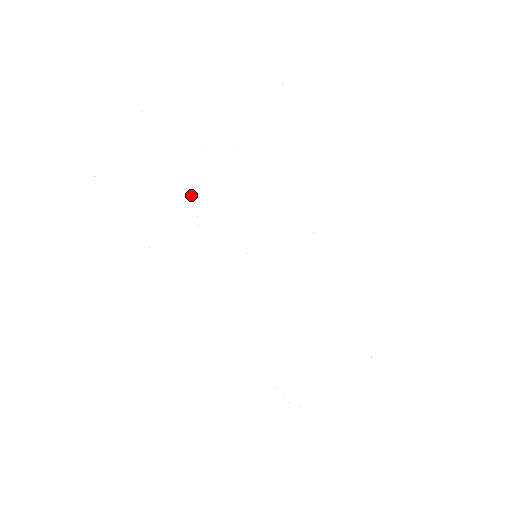
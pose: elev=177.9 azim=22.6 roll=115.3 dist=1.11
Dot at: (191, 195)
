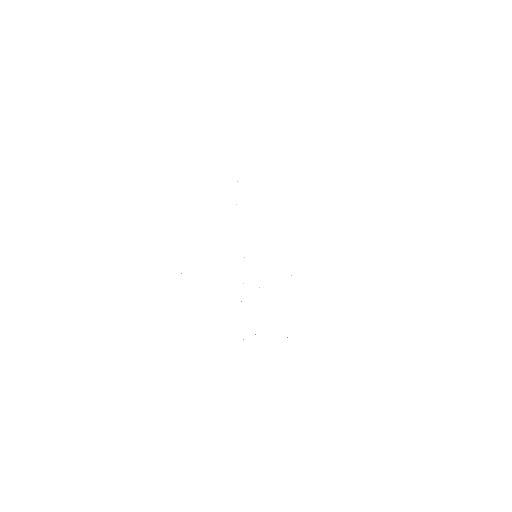
Dot at: occluded
